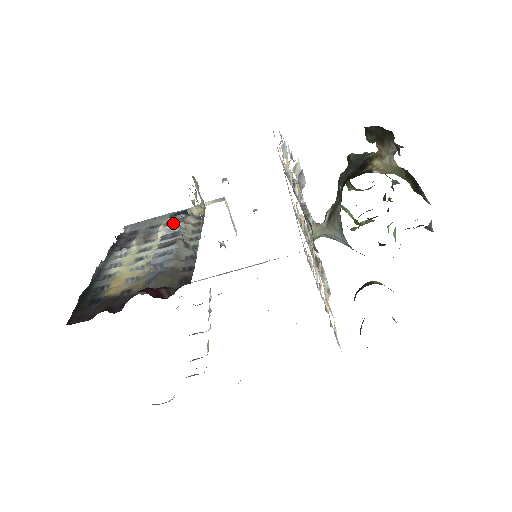
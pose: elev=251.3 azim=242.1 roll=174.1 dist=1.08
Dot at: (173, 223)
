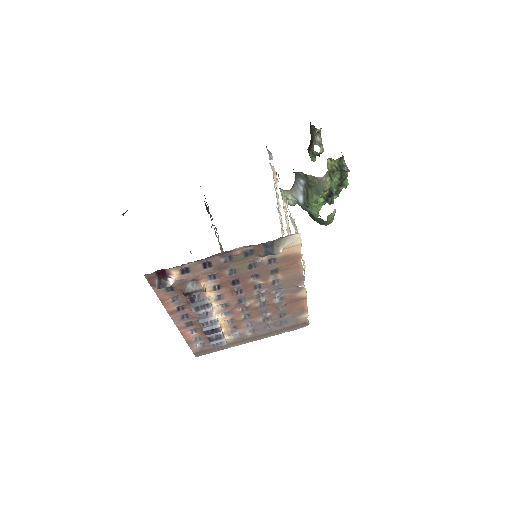
Dot at: occluded
